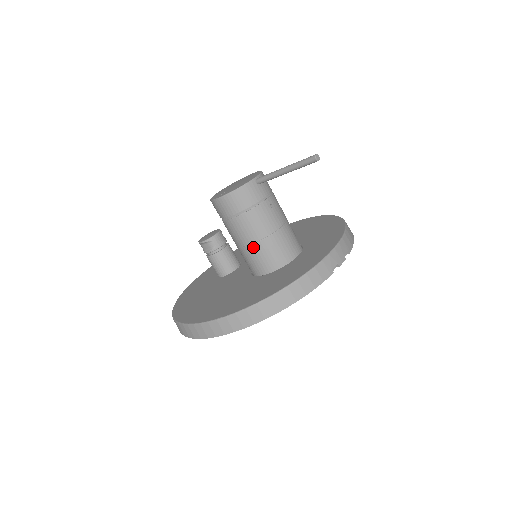
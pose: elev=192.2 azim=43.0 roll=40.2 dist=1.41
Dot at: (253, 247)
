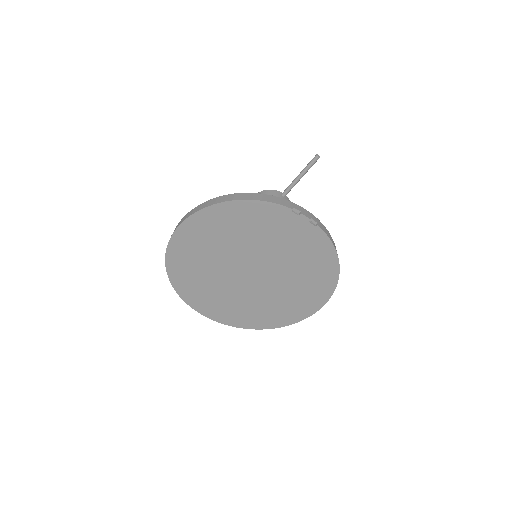
Dot at: occluded
